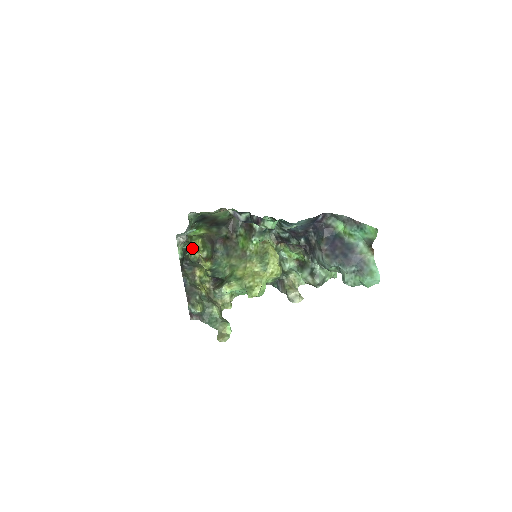
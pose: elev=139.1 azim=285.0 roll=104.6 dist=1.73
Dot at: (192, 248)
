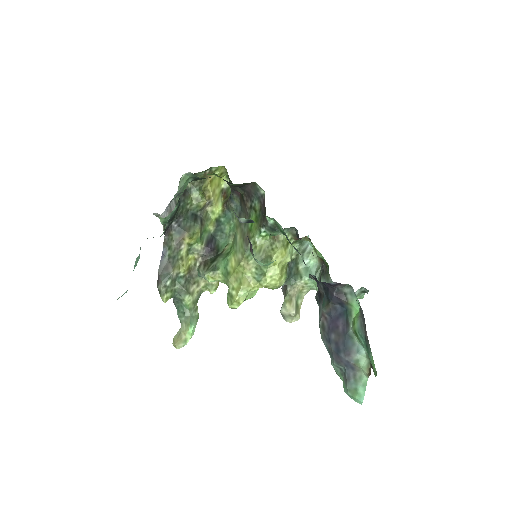
Dot at: (198, 192)
